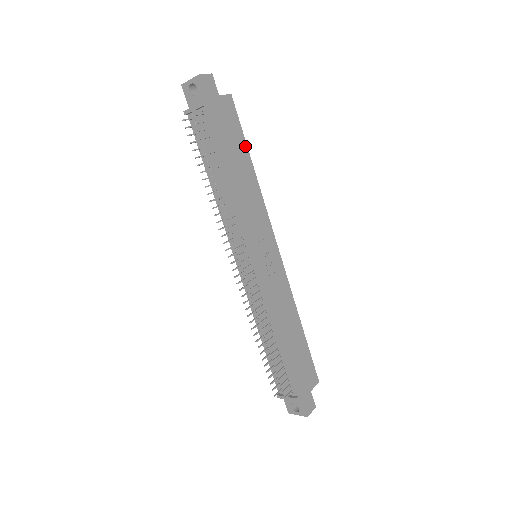
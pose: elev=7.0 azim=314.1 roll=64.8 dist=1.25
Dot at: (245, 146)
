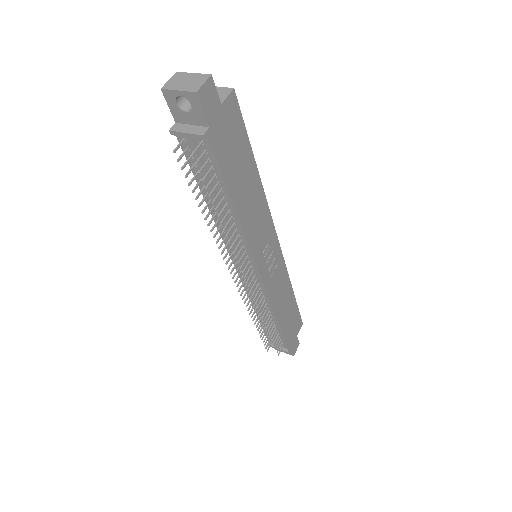
Dot at: (250, 152)
